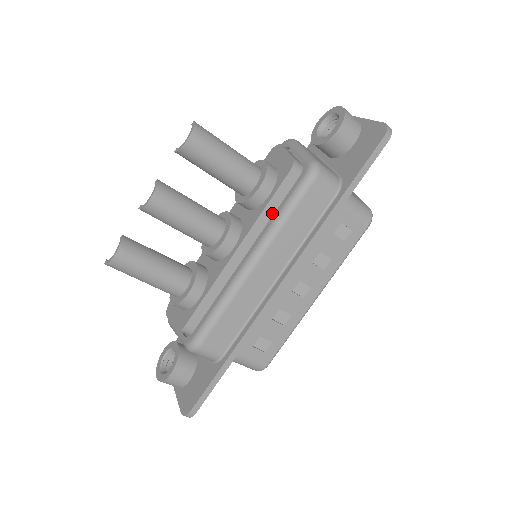
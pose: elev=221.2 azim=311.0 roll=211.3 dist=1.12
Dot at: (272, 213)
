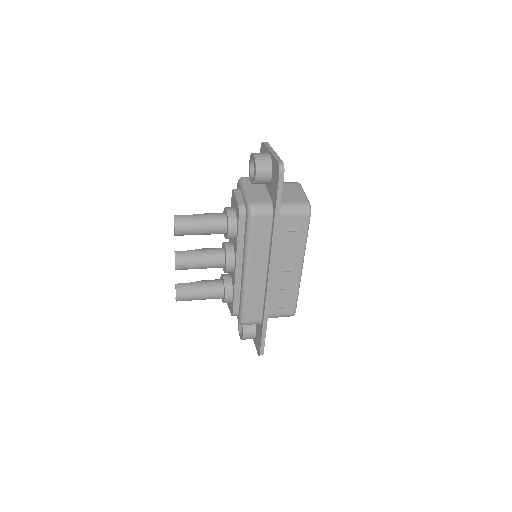
Dot at: (243, 240)
